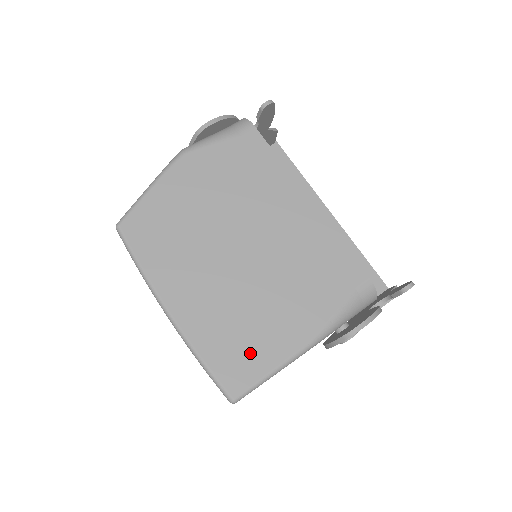
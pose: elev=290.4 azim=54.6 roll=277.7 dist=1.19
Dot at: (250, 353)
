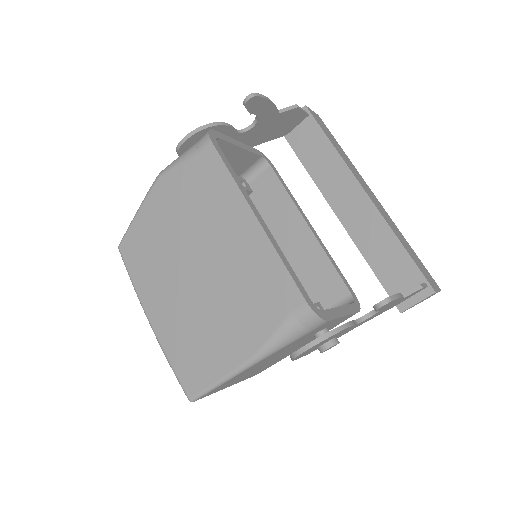
Dot at: (202, 363)
